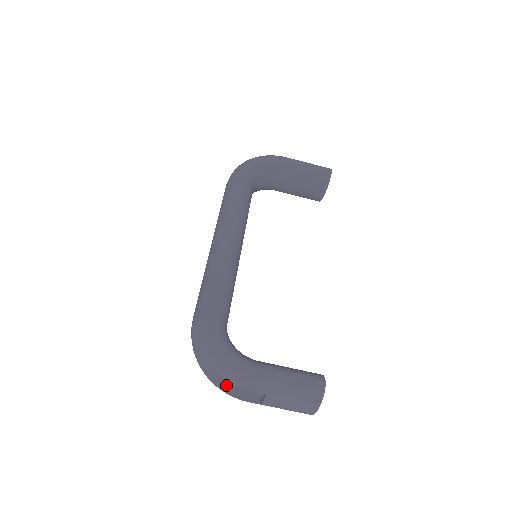
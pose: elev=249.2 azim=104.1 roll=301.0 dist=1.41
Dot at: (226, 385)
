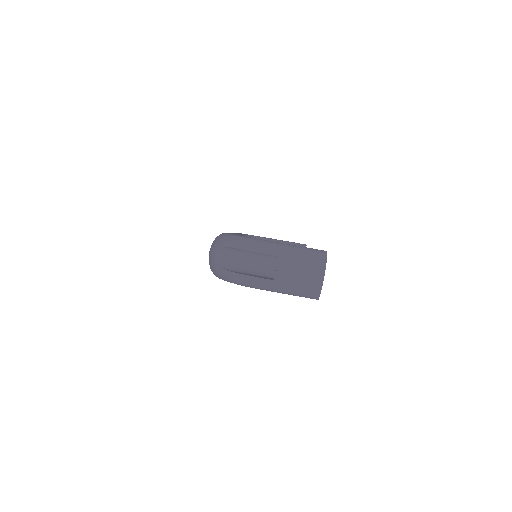
Dot at: (242, 273)
